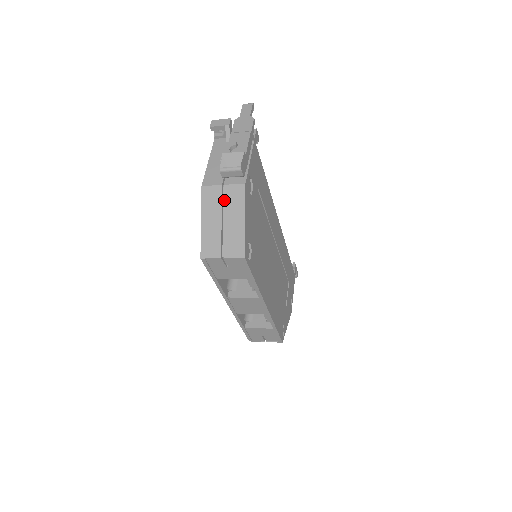
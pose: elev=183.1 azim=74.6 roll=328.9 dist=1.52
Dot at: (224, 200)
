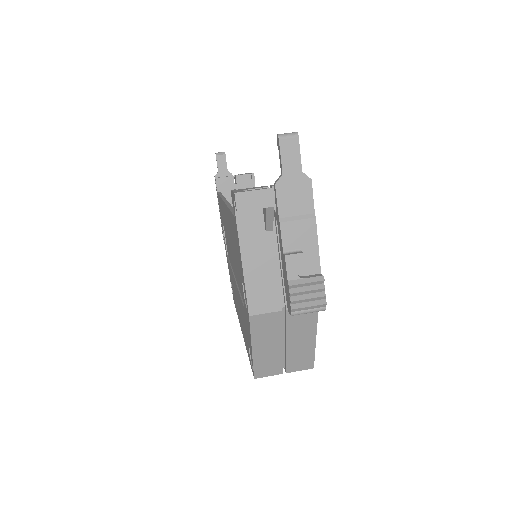
Dot at: (286, 325)
